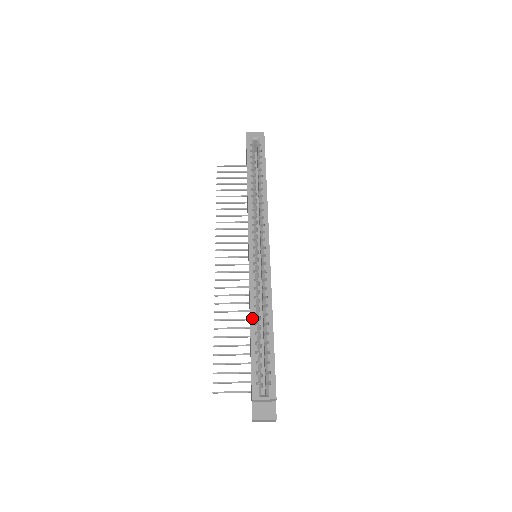
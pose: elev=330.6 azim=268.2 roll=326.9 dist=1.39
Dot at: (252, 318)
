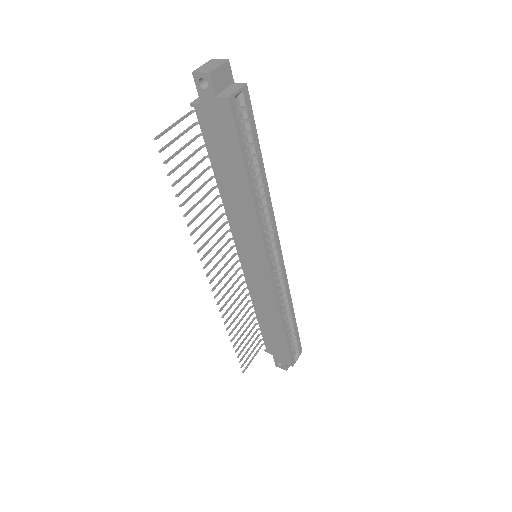
Dot at: (284, 322)
